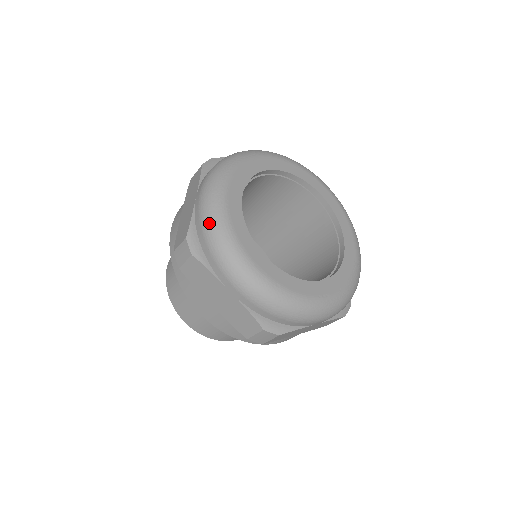
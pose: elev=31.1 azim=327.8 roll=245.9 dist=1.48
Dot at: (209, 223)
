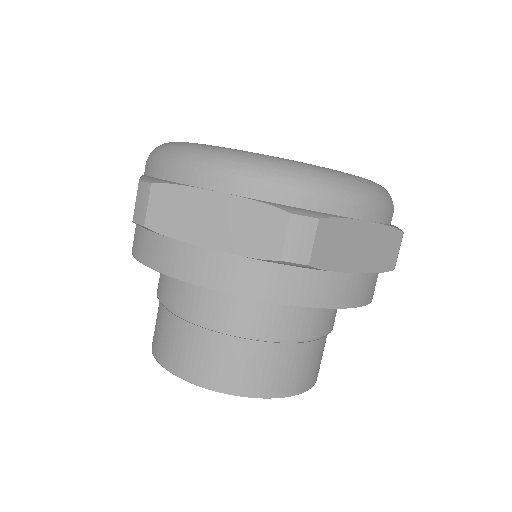
Dot at: (161, 151)
